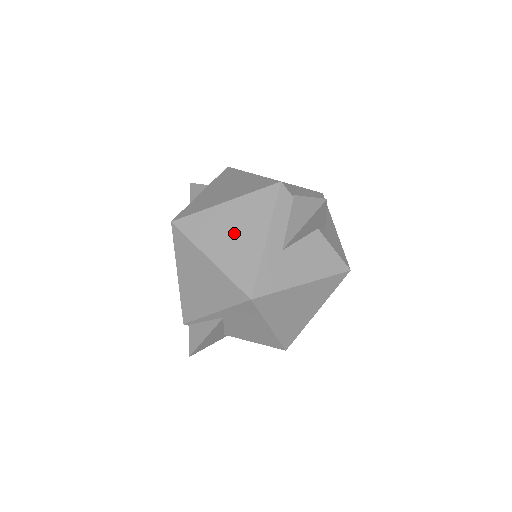
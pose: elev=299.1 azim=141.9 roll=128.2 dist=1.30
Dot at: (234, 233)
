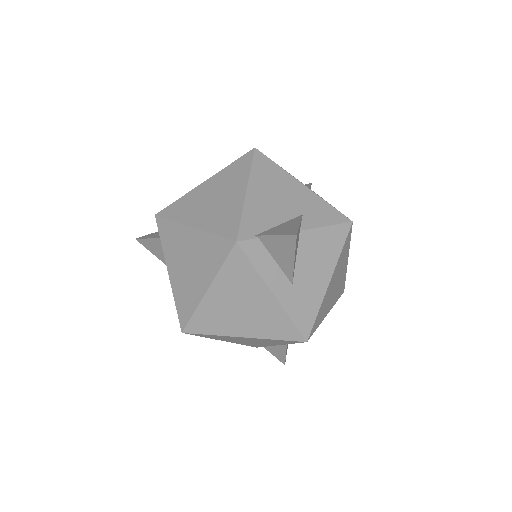
Dot at: (242, 308)
